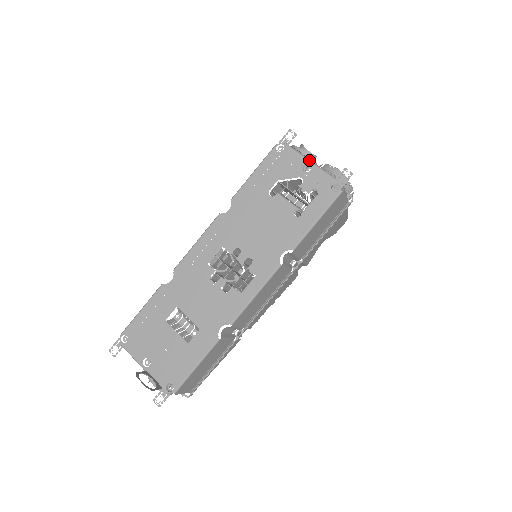
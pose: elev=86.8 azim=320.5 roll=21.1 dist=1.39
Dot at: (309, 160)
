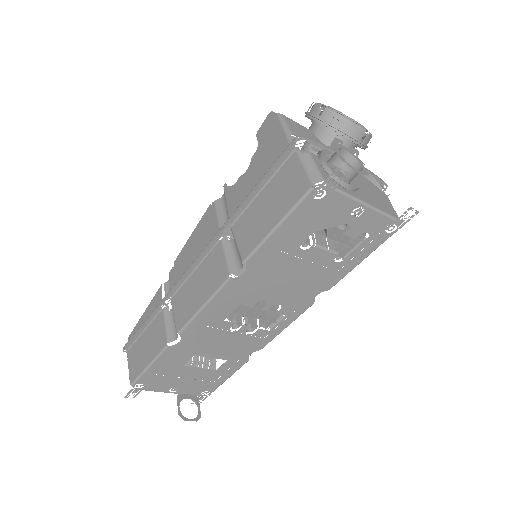
Dot at: (362, 203)
